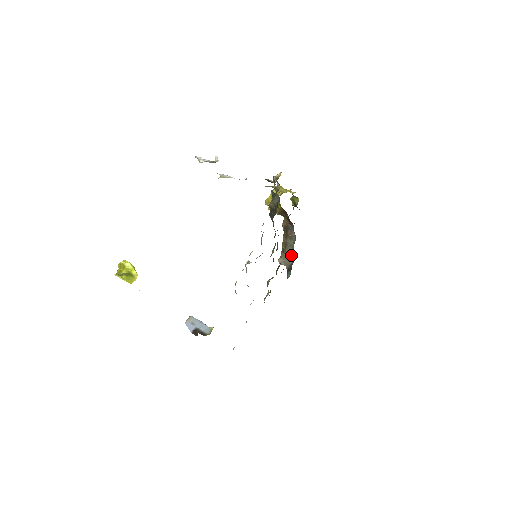
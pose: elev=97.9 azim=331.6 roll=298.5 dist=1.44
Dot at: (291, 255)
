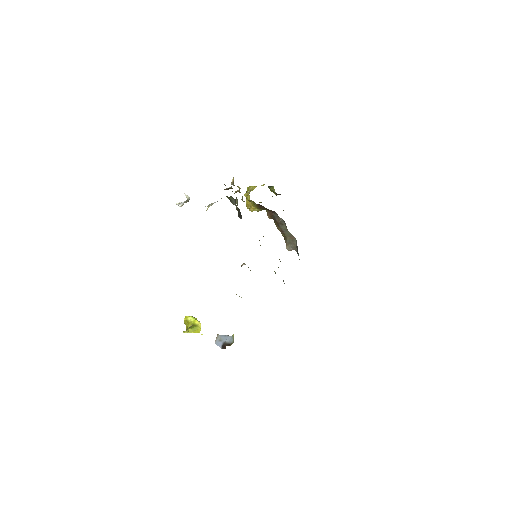
Dot at: (291, 238)
